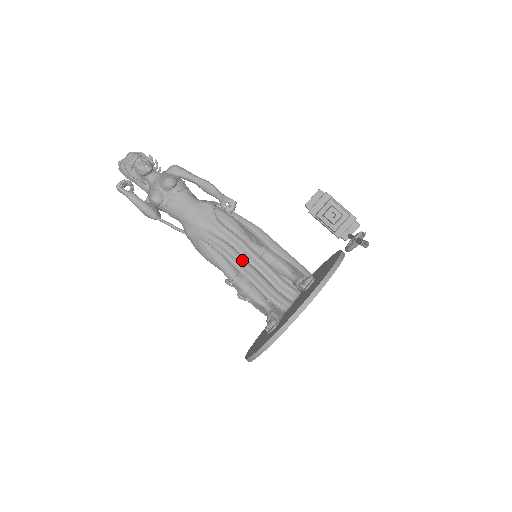
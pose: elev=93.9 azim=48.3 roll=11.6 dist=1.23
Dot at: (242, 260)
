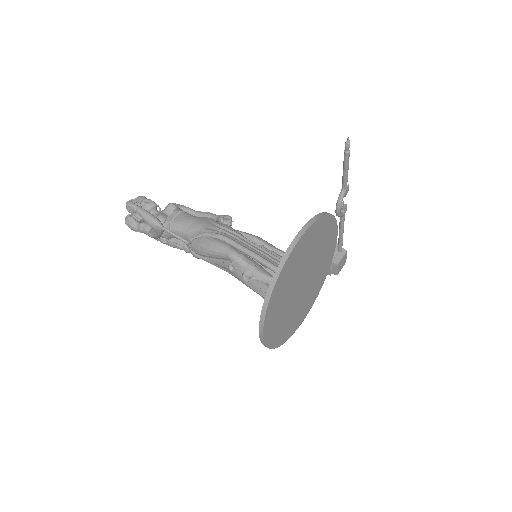
Dot at: (244, 244)
